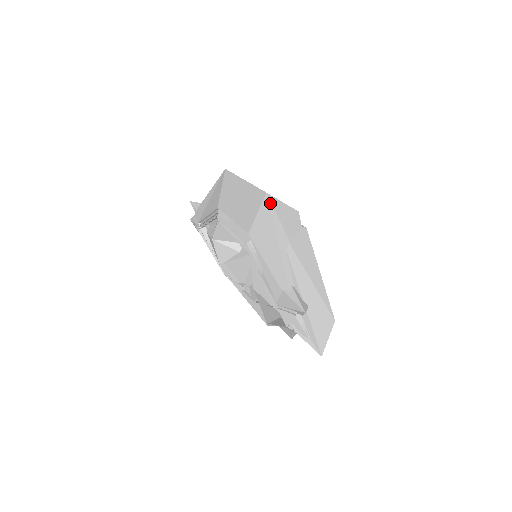
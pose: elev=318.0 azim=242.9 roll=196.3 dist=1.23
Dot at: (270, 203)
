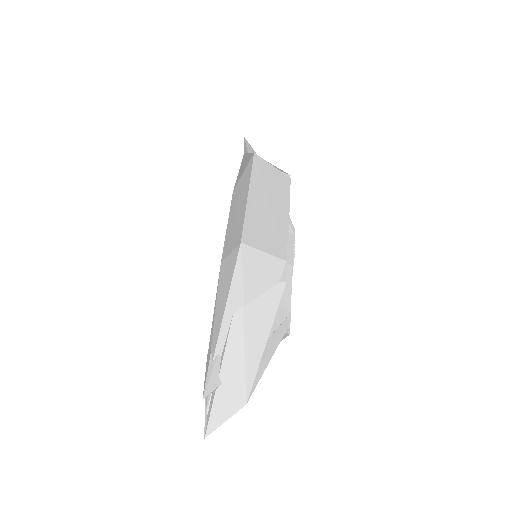
Dot at: (239, 256)
